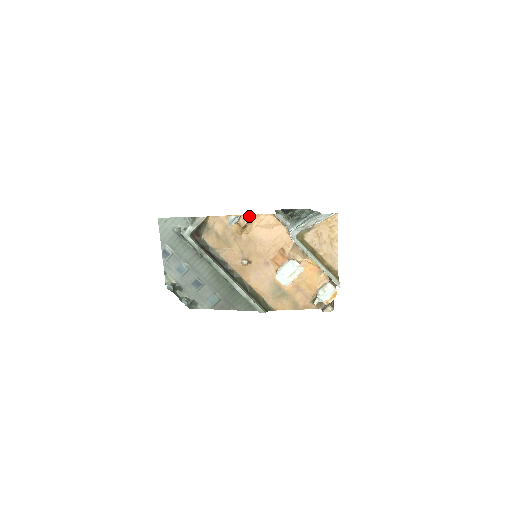
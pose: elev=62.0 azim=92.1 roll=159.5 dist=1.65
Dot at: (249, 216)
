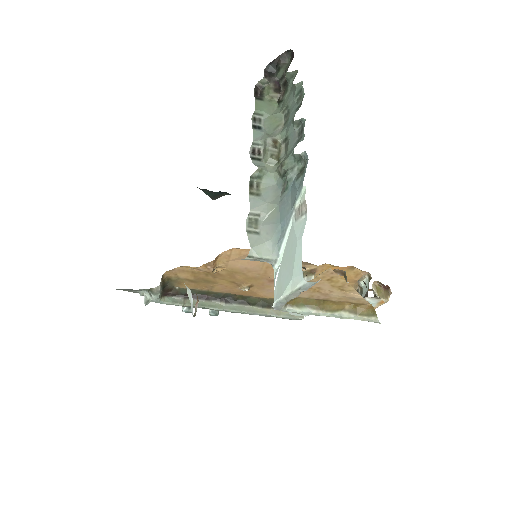
Dot at: (209, 263)
